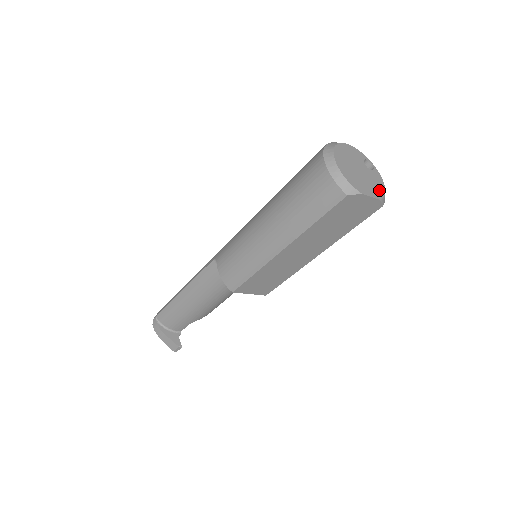
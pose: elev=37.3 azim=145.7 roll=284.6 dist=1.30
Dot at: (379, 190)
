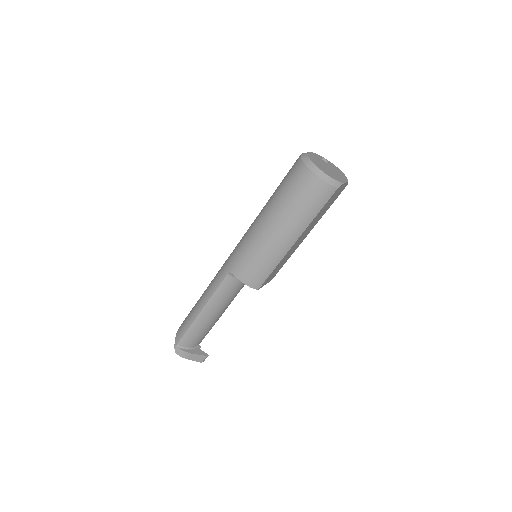
Dot at: (342, 175)
